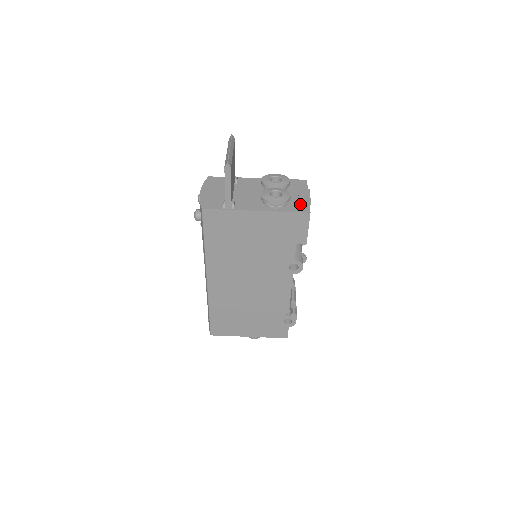
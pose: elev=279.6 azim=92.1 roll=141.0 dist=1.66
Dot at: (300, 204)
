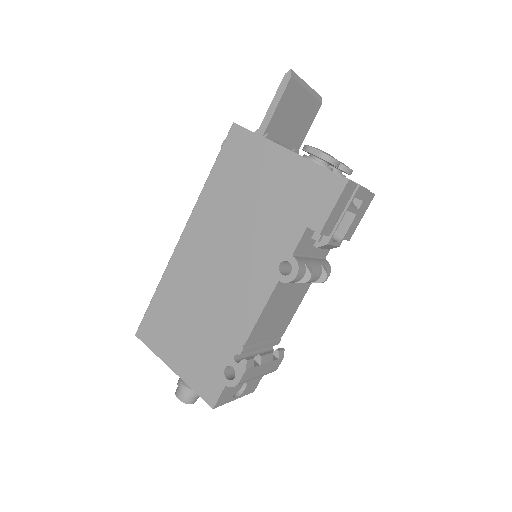
Dot at: occluded
